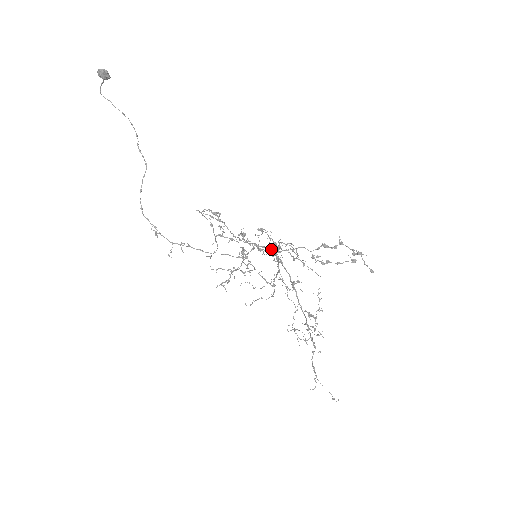
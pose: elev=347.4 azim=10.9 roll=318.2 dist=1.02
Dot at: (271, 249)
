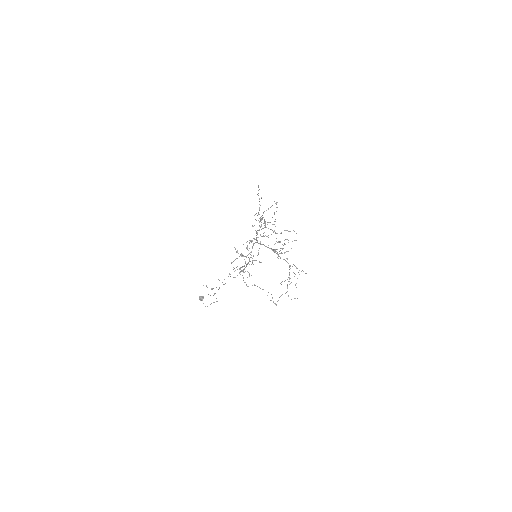
Dot at: occluded
